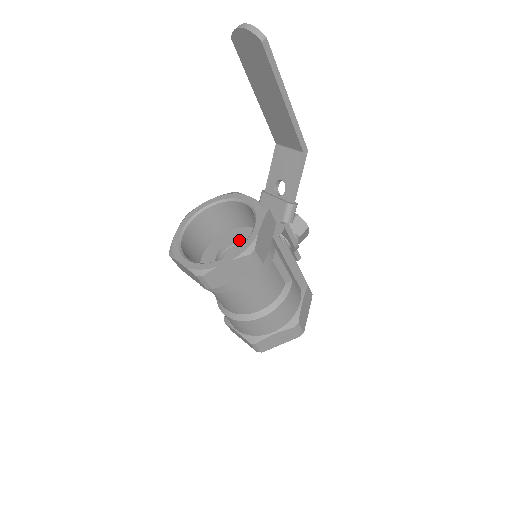
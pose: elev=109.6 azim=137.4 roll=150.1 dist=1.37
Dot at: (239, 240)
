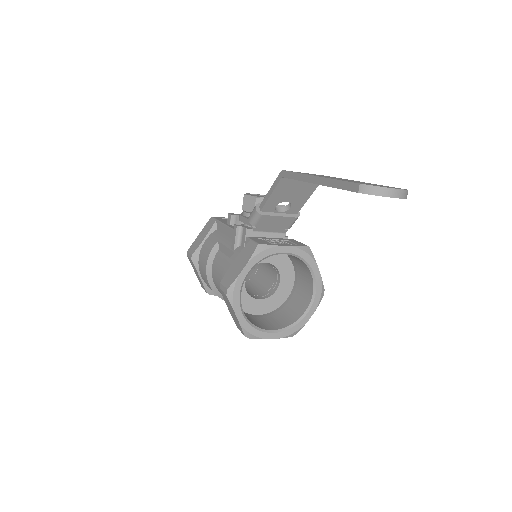
Dot at: occluded
